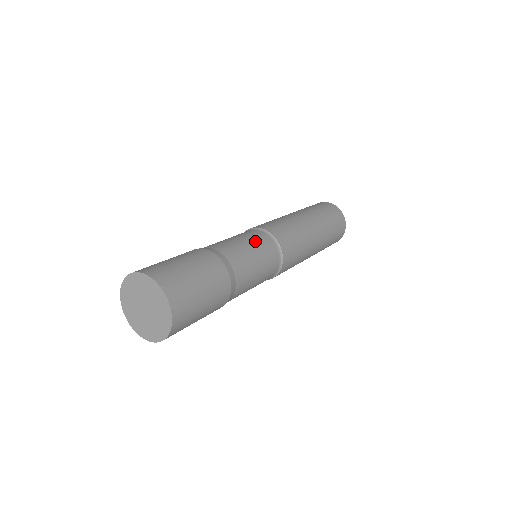
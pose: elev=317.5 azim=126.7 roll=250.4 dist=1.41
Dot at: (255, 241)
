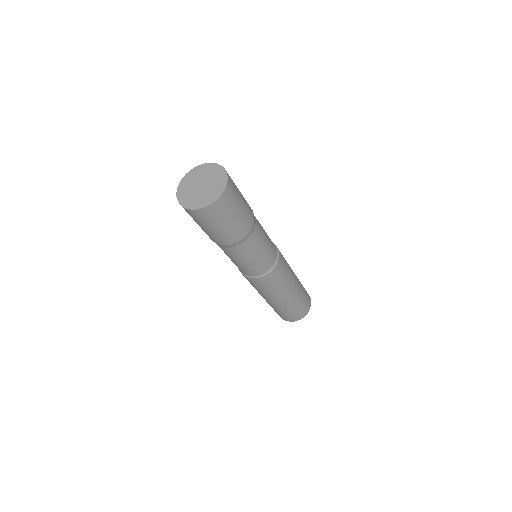
Dot at: (270, 240)
